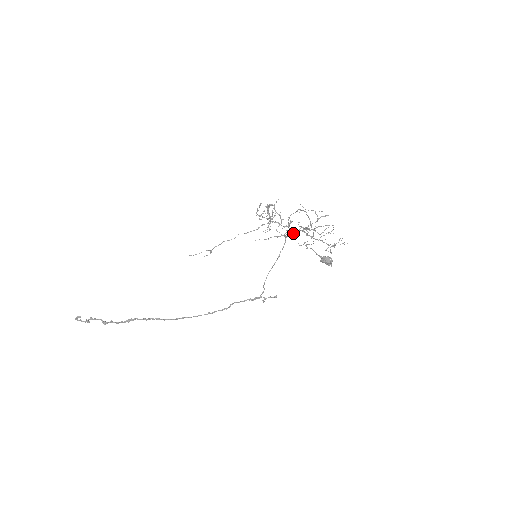
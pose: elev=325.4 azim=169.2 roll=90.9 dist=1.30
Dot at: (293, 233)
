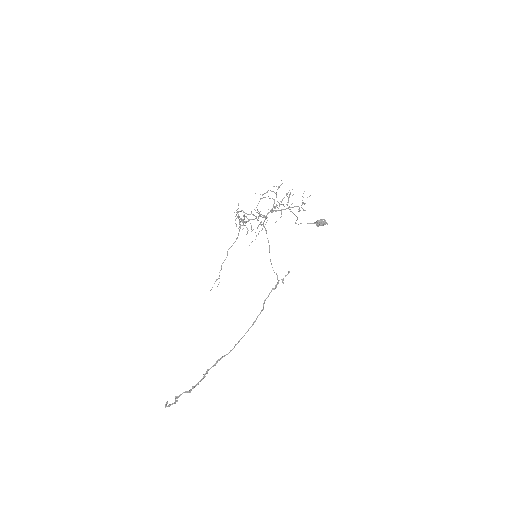
Dot at: (266, 218)
